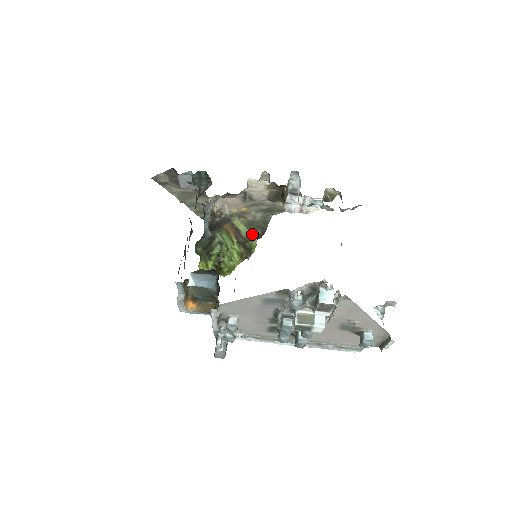
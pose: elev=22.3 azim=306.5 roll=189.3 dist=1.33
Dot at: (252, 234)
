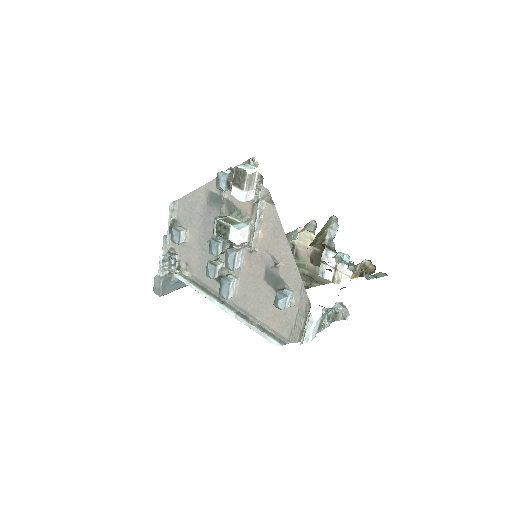
Dot at: occluded
